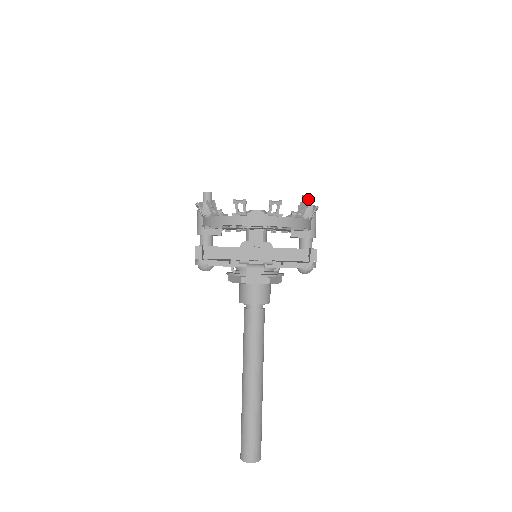
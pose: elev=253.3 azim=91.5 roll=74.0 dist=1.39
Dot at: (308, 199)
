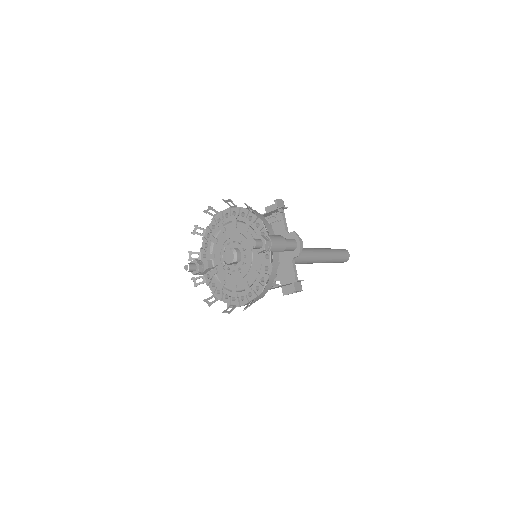
Dot at: (257, 248)
